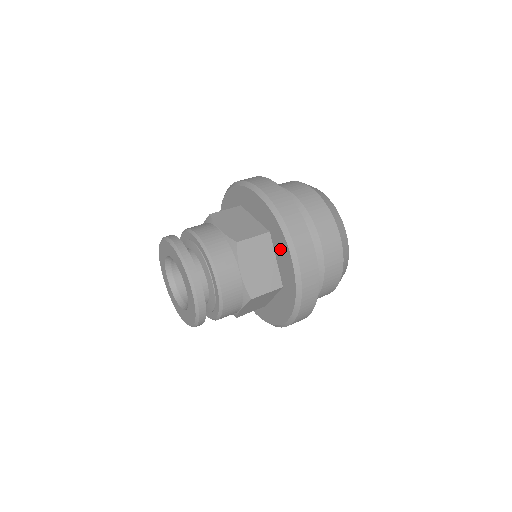
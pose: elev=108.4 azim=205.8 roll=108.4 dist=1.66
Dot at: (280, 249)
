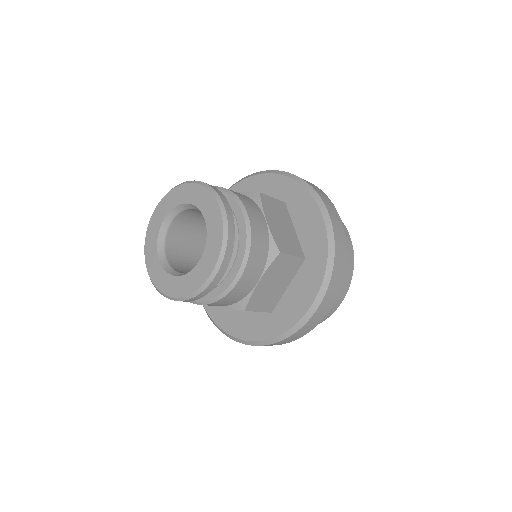
Dot at: (304, 283)
